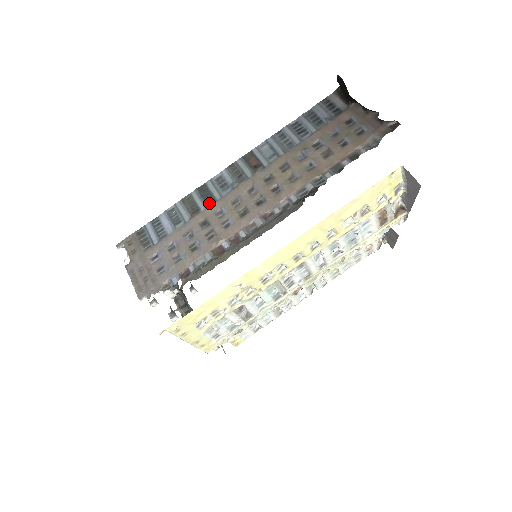
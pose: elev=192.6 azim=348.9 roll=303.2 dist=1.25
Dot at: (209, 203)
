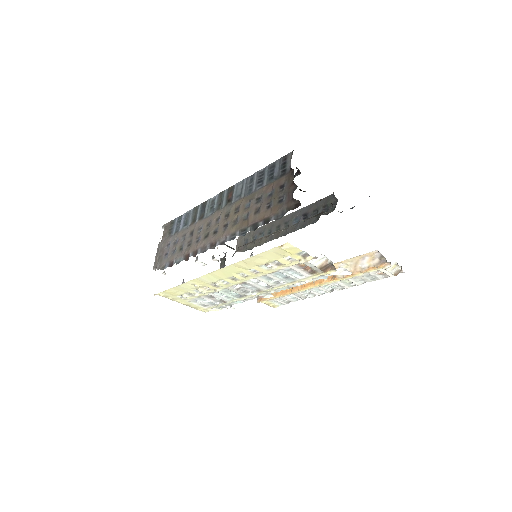
Dot at: (200, 218)
